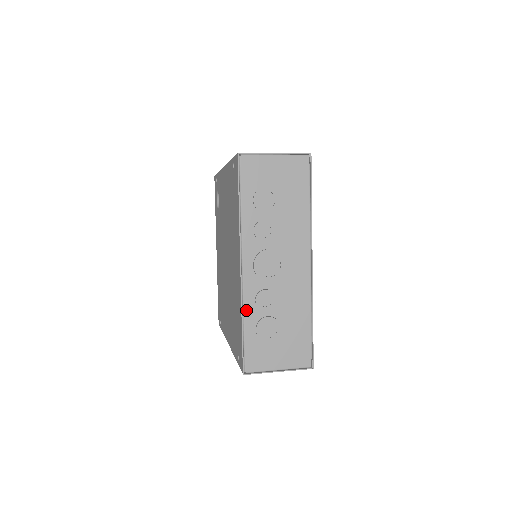
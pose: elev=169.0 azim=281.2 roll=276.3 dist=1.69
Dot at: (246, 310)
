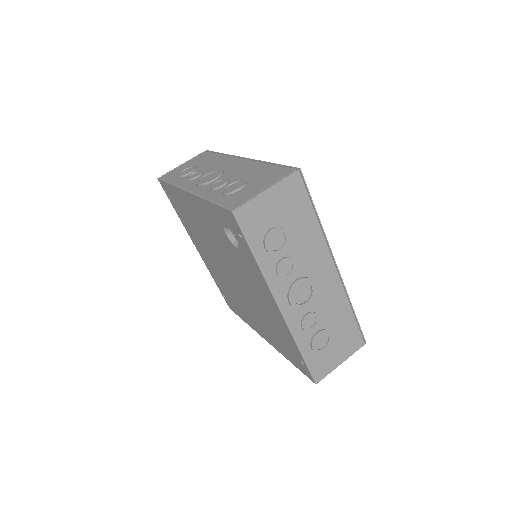
Dot at: occluded
